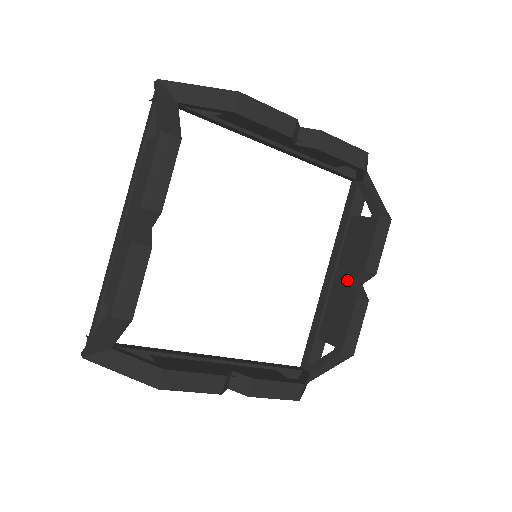
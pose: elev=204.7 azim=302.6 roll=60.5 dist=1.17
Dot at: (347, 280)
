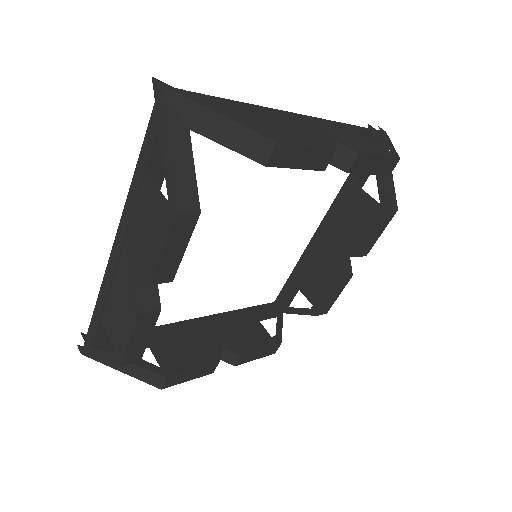
Dot at: (337, 254)
